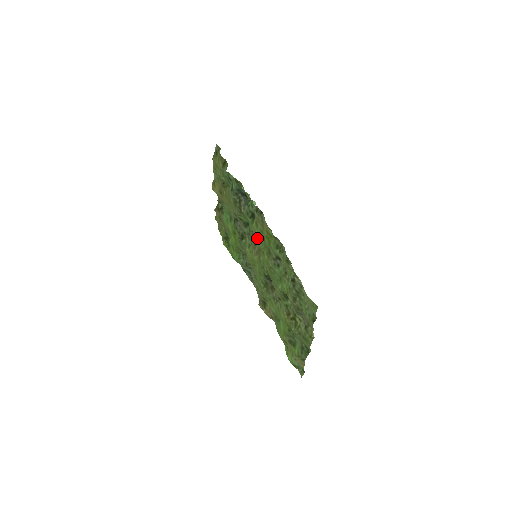
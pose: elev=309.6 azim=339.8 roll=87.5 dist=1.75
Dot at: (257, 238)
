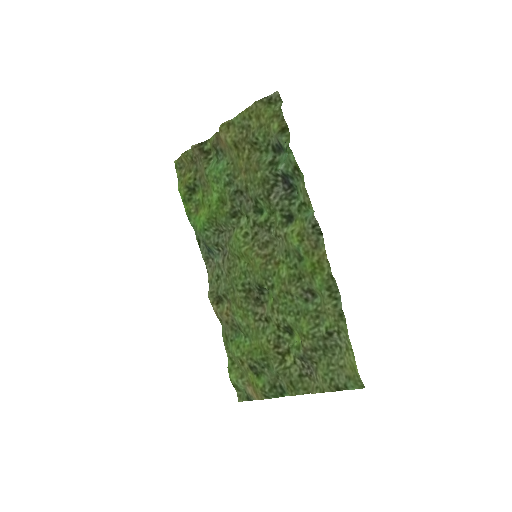
Dot at: (274, 241)
